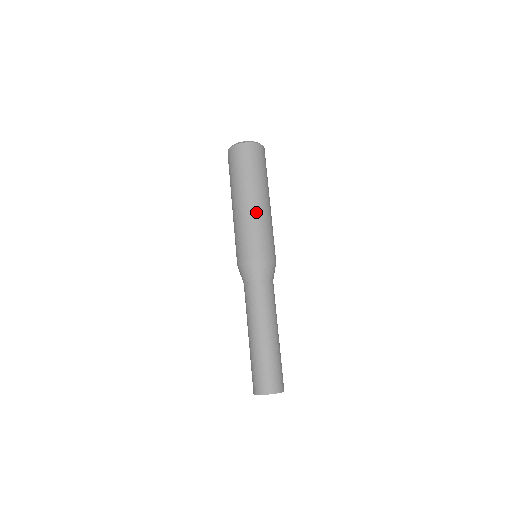
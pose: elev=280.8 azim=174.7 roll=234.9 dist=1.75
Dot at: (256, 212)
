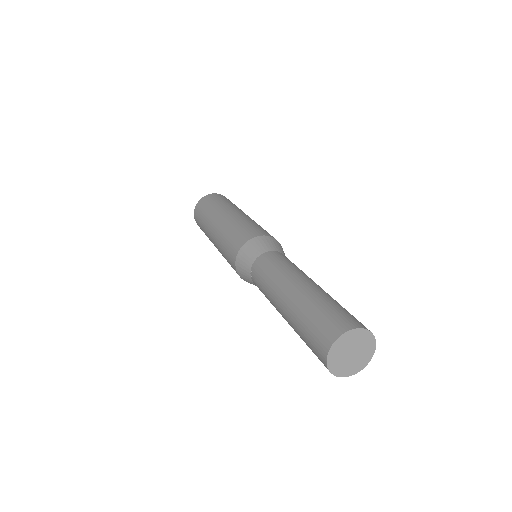
Dot at: (226, 221)
